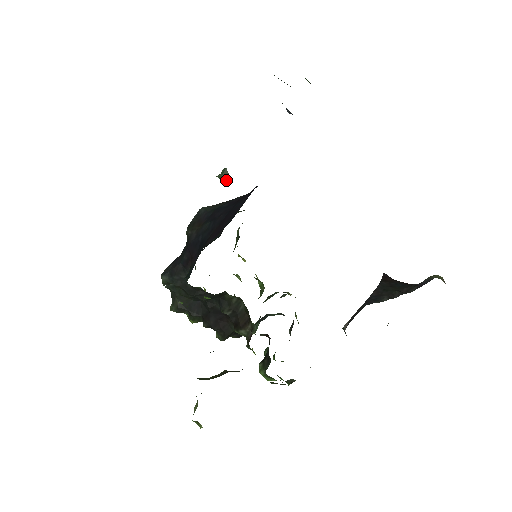
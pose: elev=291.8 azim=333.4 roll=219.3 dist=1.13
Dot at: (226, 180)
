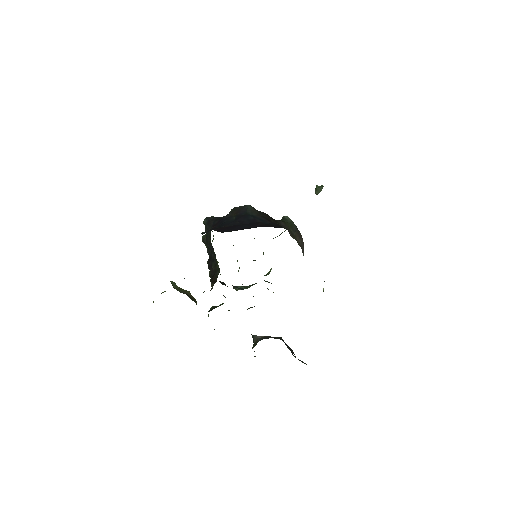
Dot at: (316, 193)
